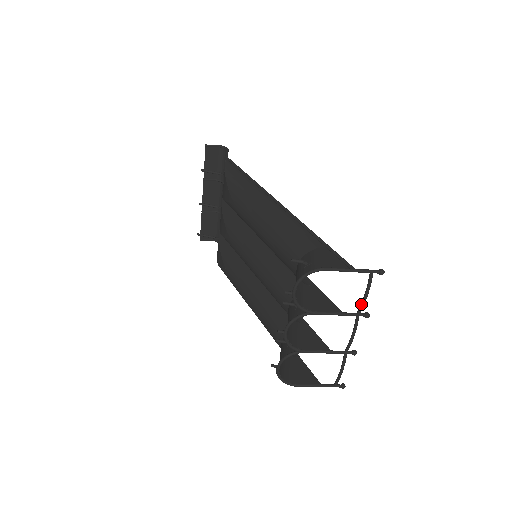
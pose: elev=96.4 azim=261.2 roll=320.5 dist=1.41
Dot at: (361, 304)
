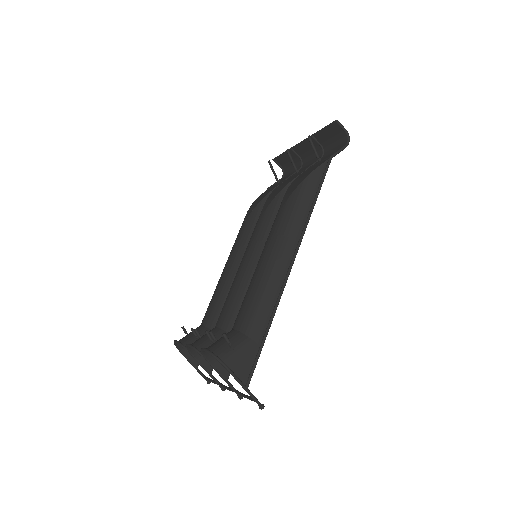
Dot at: (240, 393)
